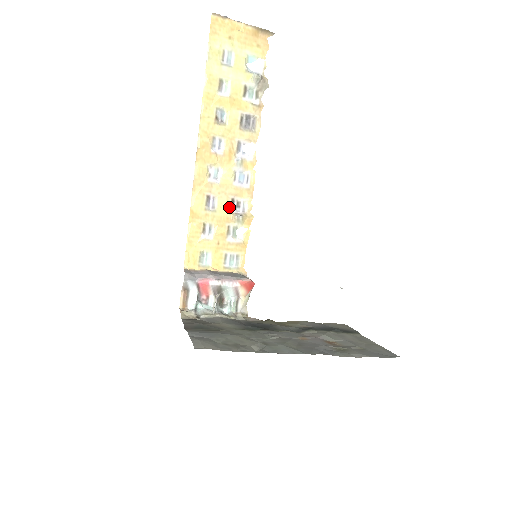
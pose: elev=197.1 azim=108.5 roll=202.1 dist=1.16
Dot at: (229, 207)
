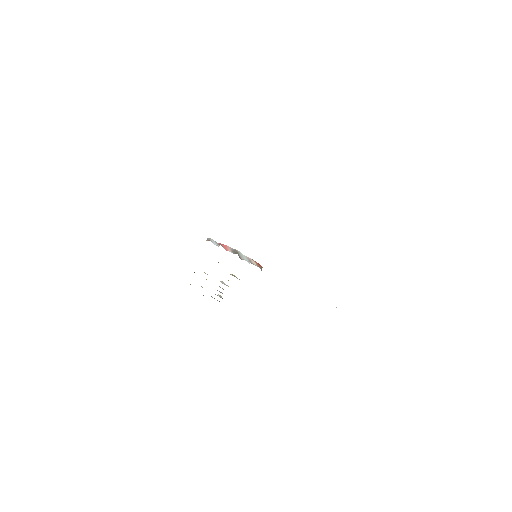
Dot at: occluded
